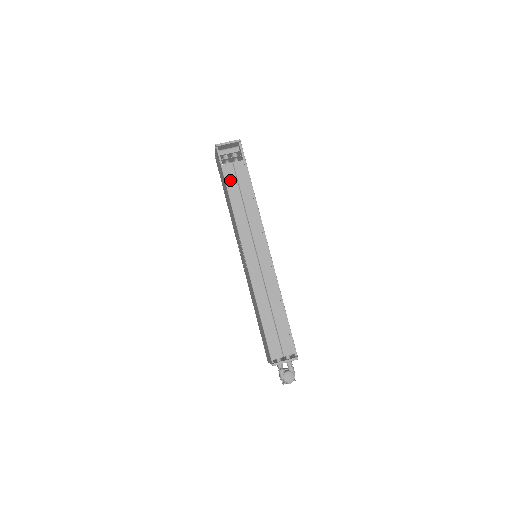
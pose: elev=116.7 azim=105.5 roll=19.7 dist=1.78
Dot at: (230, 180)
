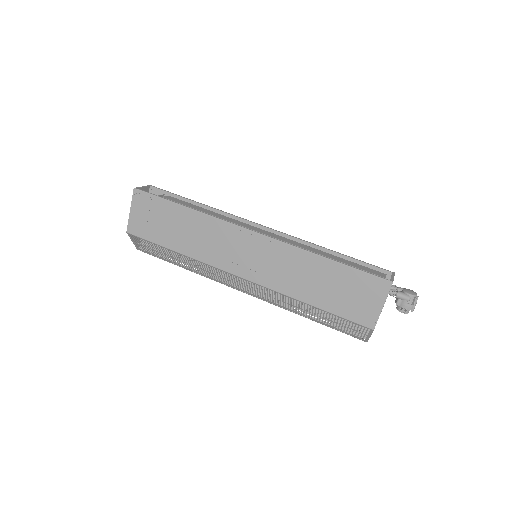
Dot at: occluded
